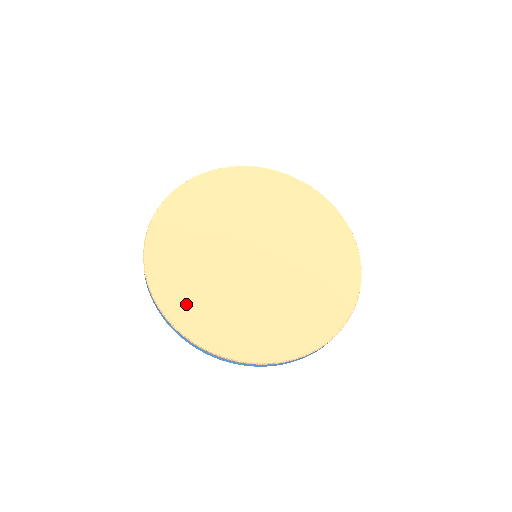
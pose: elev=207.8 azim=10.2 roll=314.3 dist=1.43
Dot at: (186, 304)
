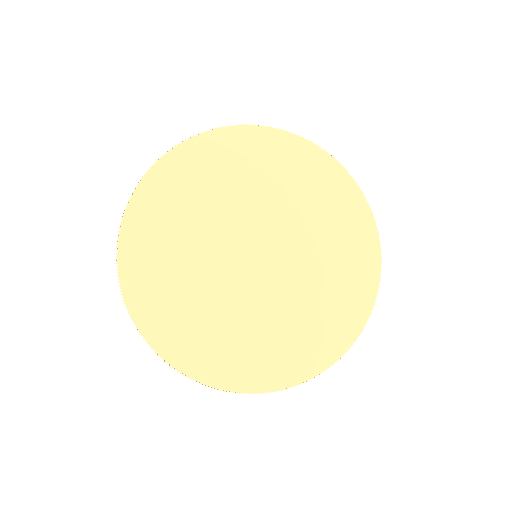
Dot at: (165, 319)
